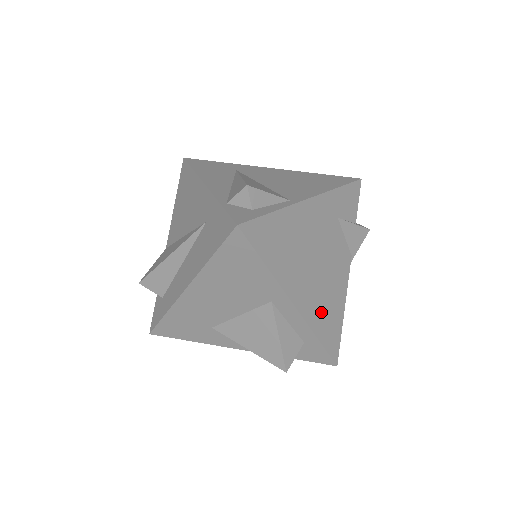
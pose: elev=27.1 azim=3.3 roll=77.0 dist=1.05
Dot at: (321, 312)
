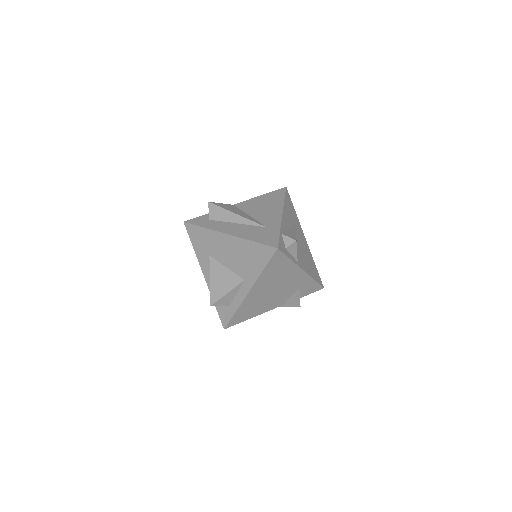
Dot at: (249, 306)
